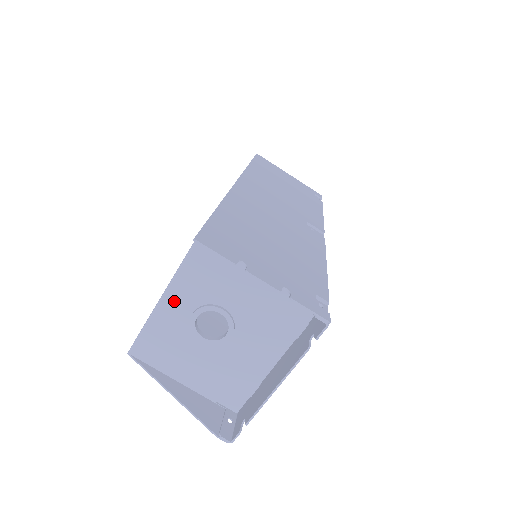
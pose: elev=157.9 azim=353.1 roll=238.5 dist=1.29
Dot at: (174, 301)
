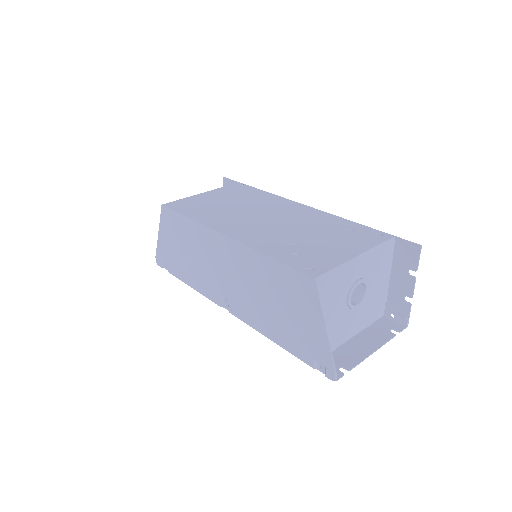
Dot at: (358, 265)
